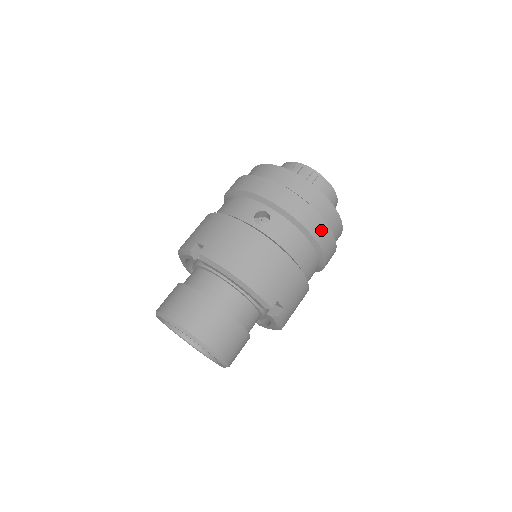
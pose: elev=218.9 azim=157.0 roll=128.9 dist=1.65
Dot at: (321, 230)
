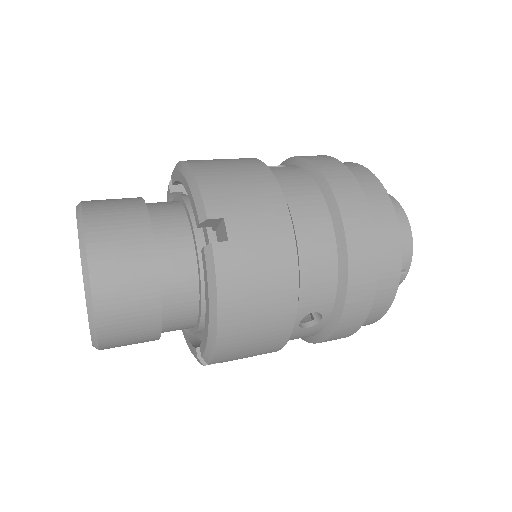
Dot at: (351, 197)
